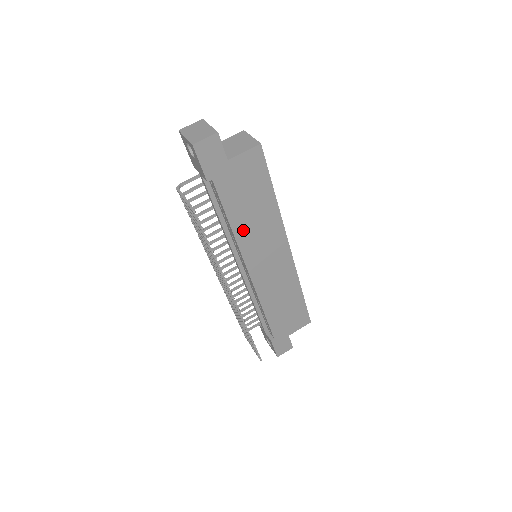
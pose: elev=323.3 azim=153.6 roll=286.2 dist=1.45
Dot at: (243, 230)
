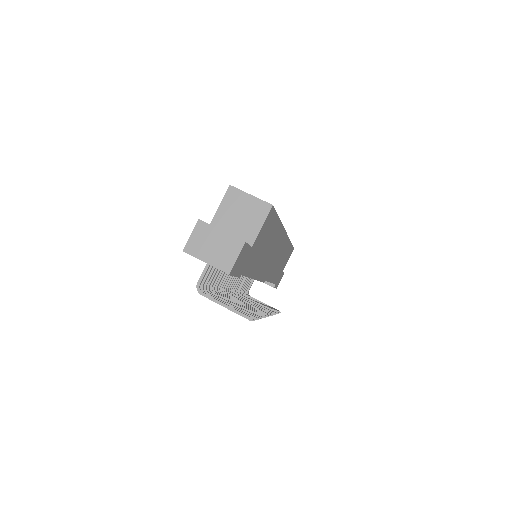
Dot at: (260, 266)
